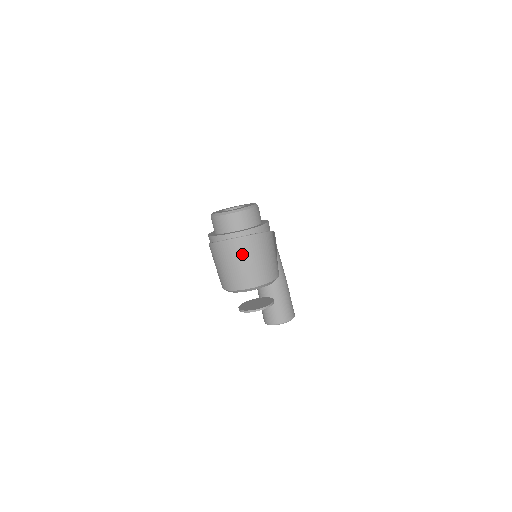
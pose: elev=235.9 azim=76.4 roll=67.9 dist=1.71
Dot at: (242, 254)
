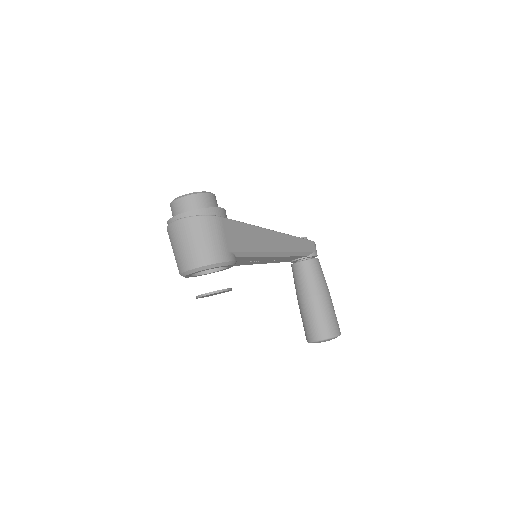
Dot at: (180, 236)
